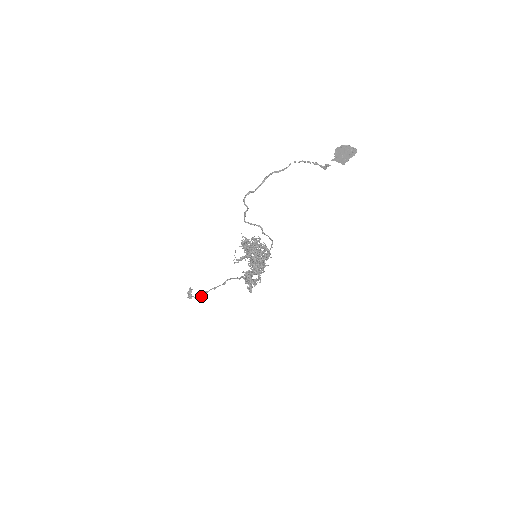
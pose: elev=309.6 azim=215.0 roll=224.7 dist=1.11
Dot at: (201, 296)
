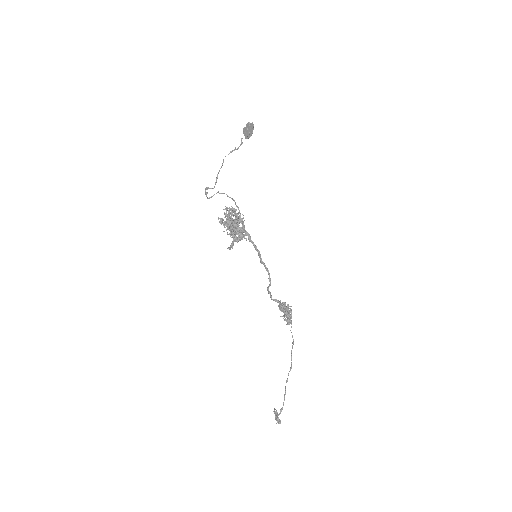
Dot at: (283, 405)
